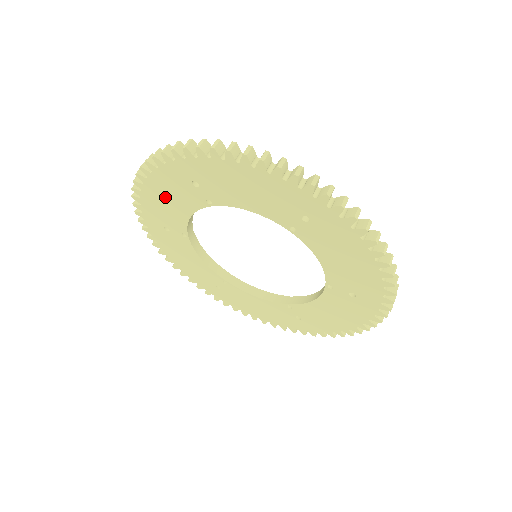
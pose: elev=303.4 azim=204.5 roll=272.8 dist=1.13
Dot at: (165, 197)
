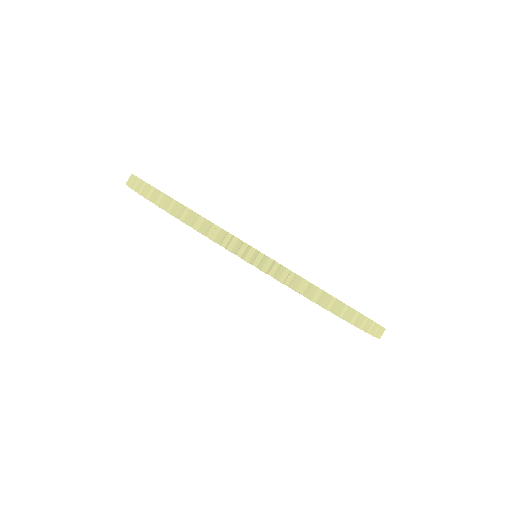
Dot at: occluded
